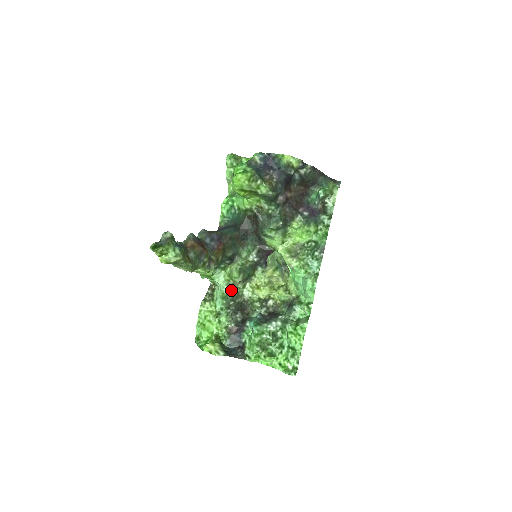
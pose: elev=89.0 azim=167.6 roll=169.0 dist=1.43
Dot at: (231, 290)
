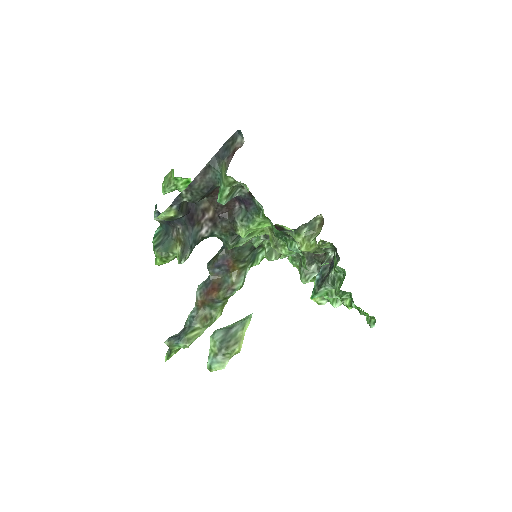
Dot at: occluded
